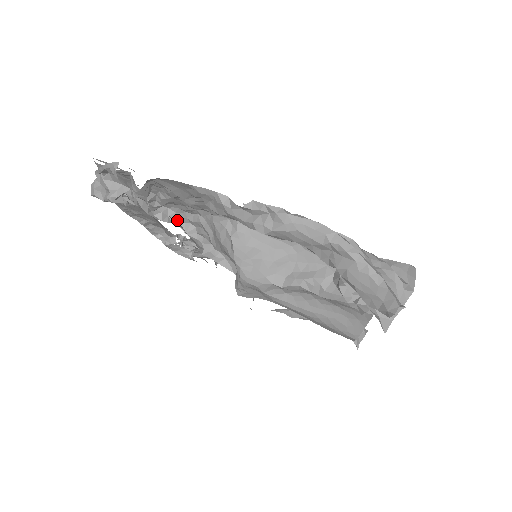
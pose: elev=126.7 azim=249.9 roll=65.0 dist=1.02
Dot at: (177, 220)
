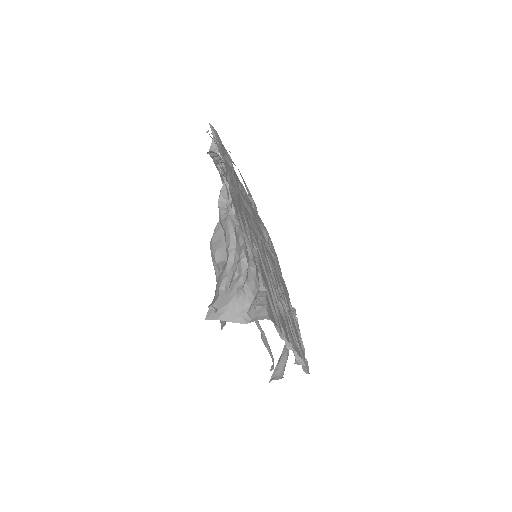
Dot at: occluded
